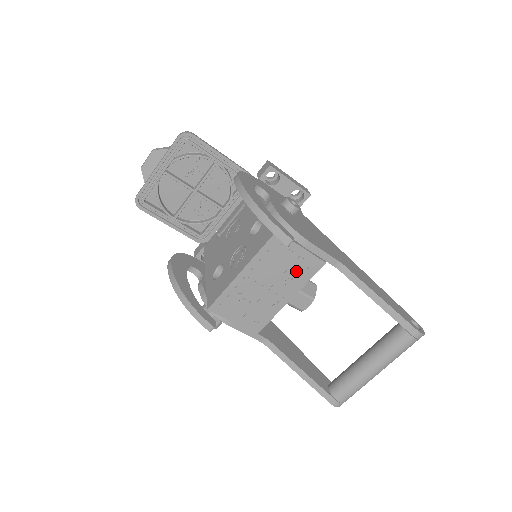
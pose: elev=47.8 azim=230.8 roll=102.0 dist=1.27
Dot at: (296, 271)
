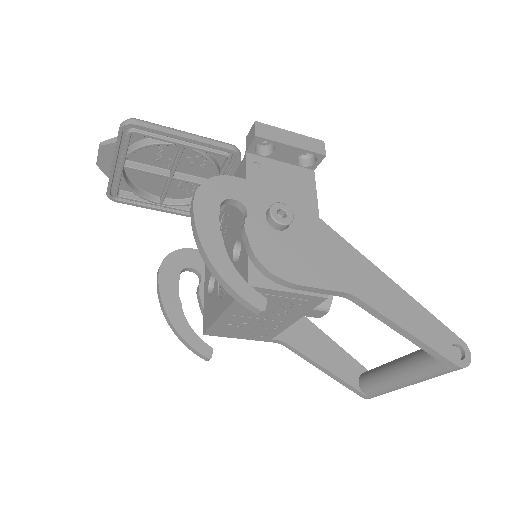
Dot at: (291, 307)
